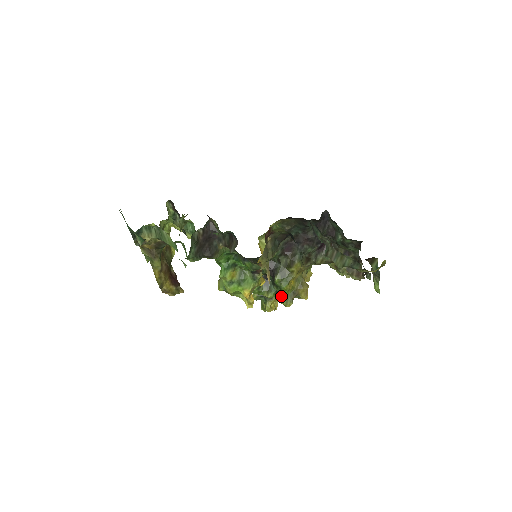
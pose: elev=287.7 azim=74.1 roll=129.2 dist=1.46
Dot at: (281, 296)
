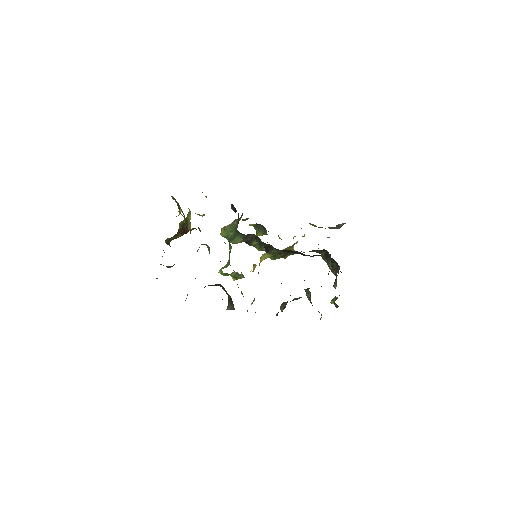
Dot at: occluded
